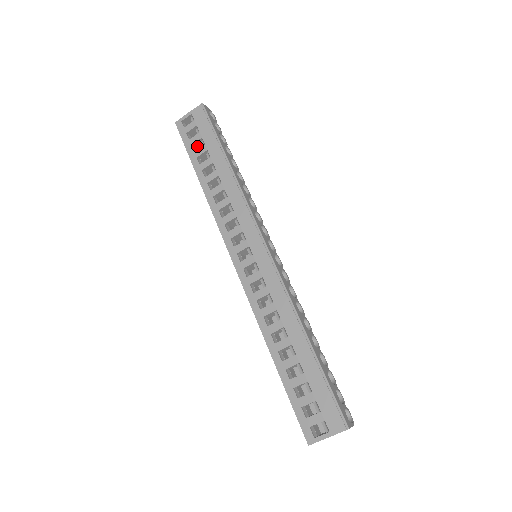
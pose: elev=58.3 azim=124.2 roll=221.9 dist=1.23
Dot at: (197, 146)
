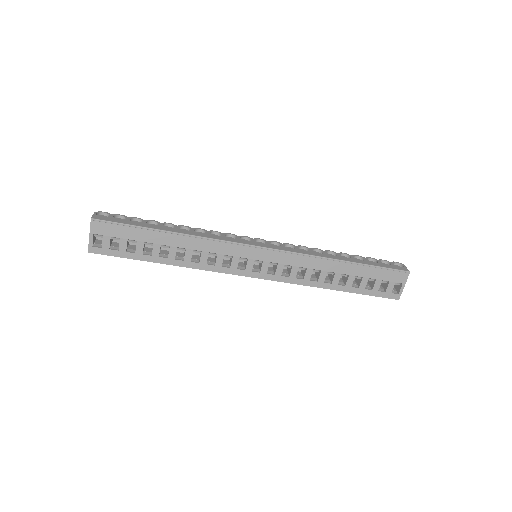
Dot at: (127, 246)
